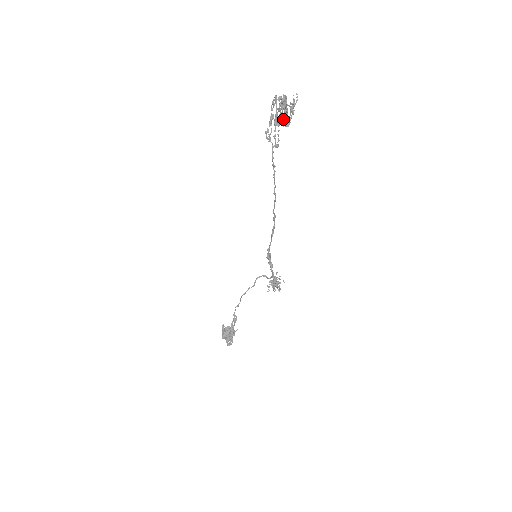
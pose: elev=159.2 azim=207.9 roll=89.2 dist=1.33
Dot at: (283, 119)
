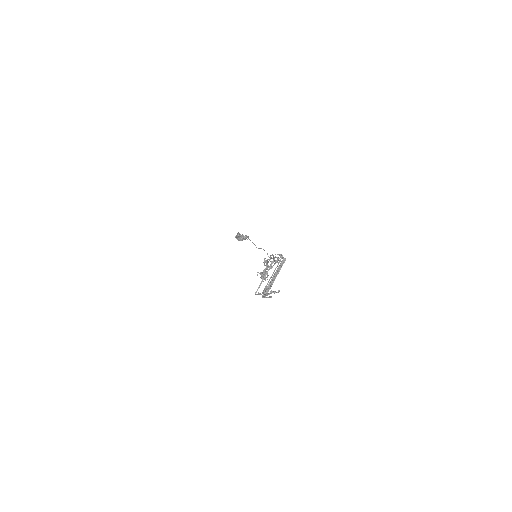
Dot at: (264, 289)
